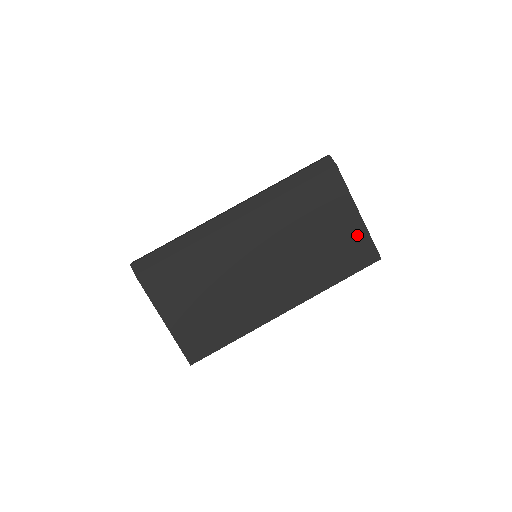
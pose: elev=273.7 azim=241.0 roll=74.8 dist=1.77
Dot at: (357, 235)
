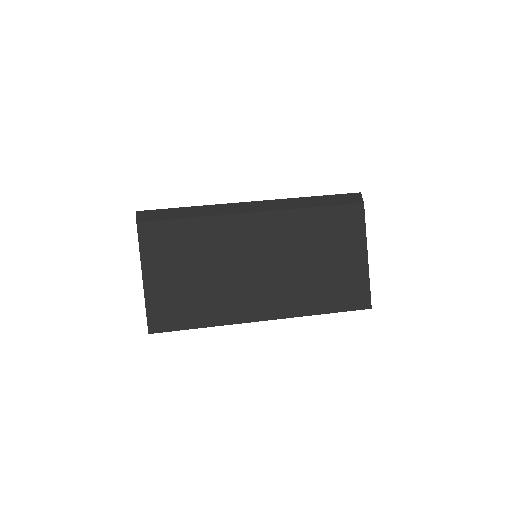
Dot at: (358, 276)
